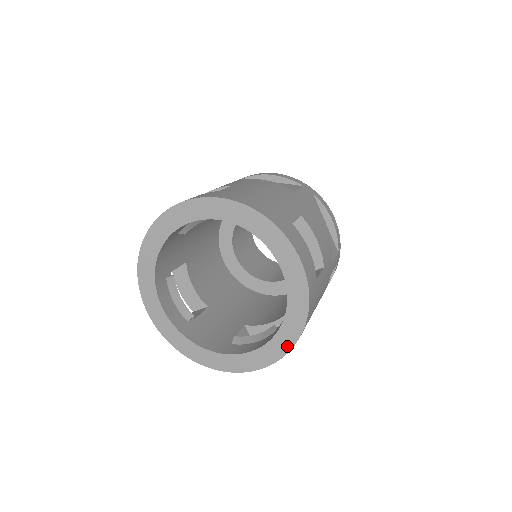
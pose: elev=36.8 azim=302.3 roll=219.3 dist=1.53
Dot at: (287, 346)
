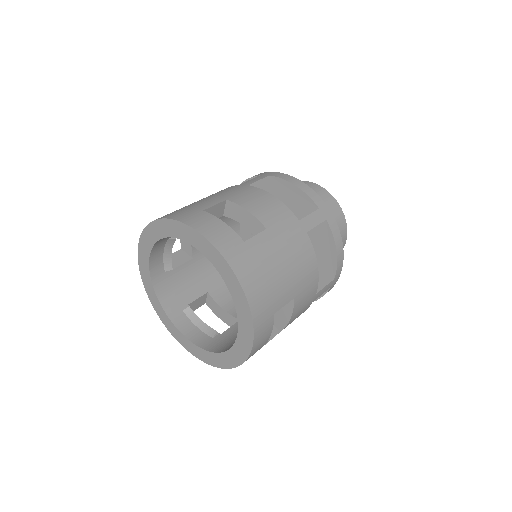
Dot at: (247, 314)
